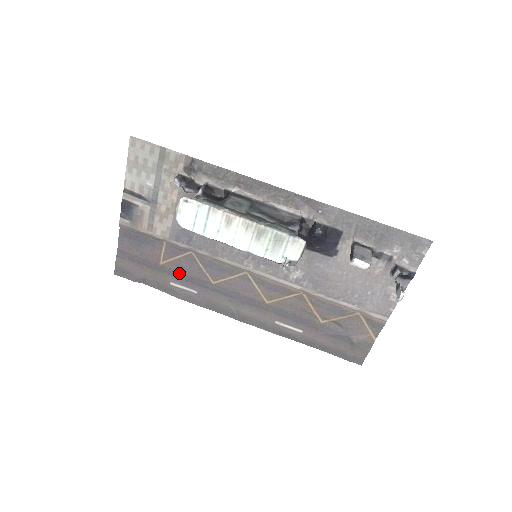
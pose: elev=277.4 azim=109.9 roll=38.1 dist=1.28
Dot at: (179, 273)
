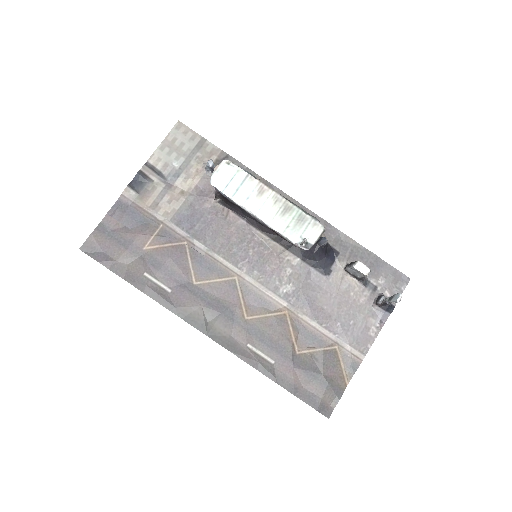
Dot at: (161, 263)
